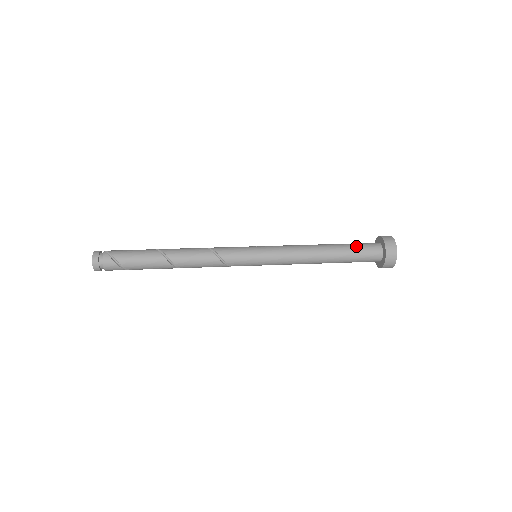
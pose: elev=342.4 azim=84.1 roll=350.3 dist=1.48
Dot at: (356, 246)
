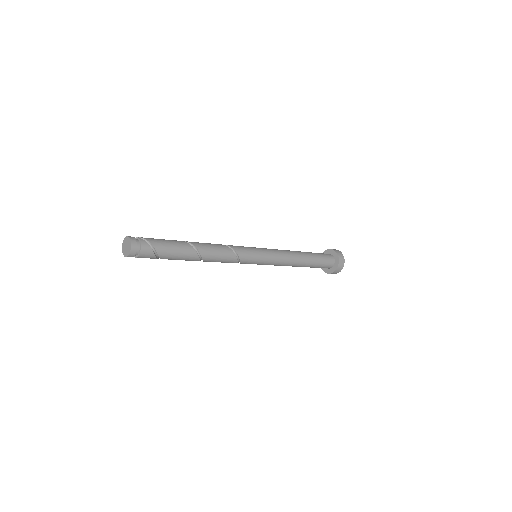
Dot at: (319, 254)
